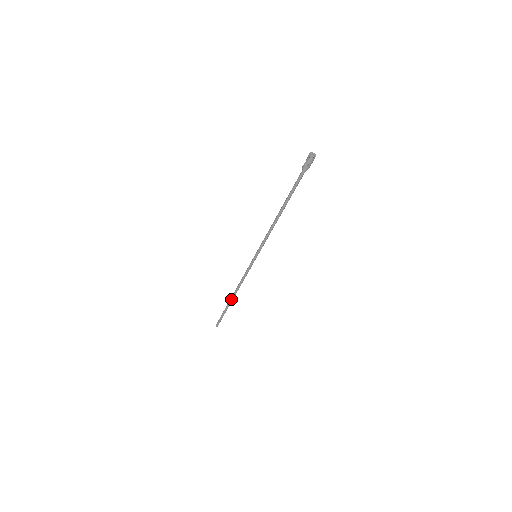
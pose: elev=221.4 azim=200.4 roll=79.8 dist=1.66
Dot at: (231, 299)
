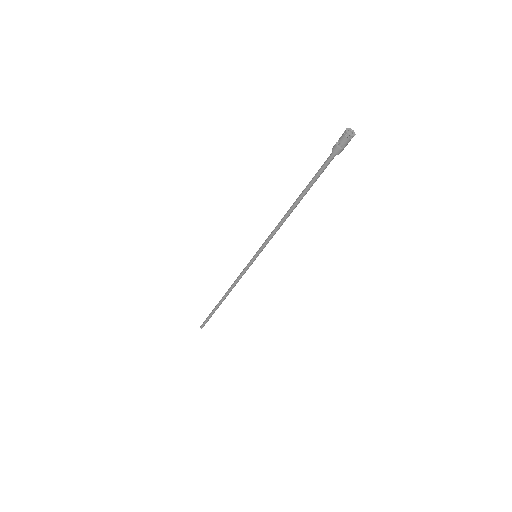
Dot at: (221, 302)
